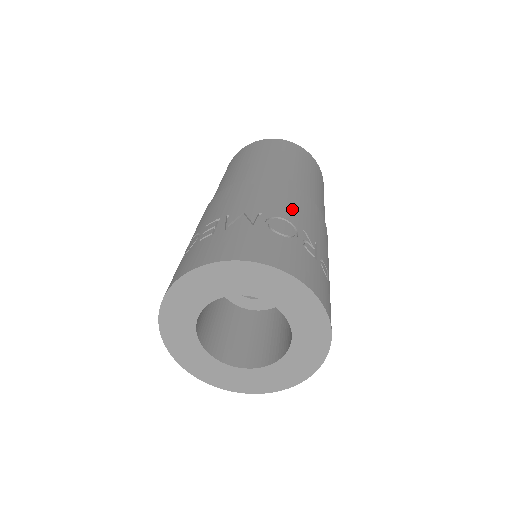
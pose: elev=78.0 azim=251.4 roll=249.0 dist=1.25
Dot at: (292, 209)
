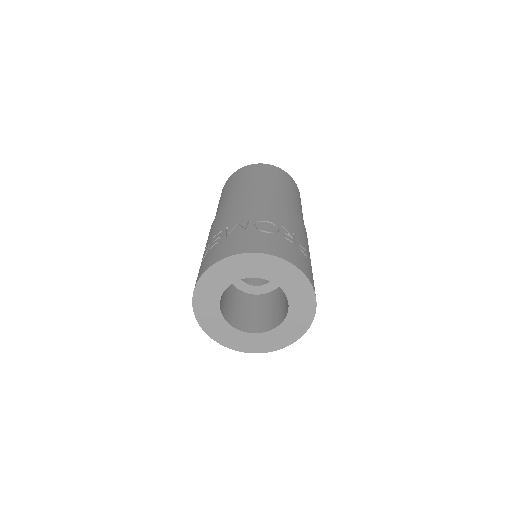
Dot at: (272, 214)
